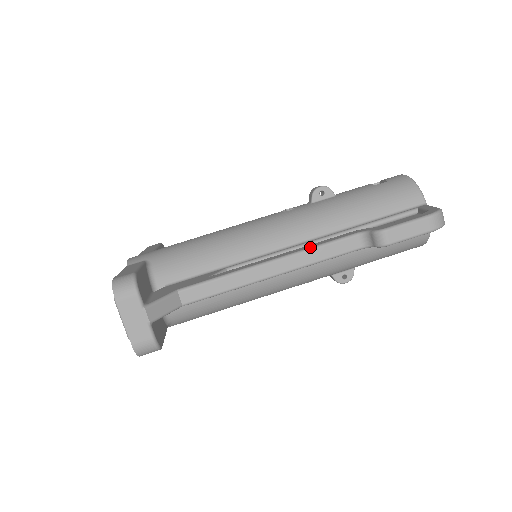
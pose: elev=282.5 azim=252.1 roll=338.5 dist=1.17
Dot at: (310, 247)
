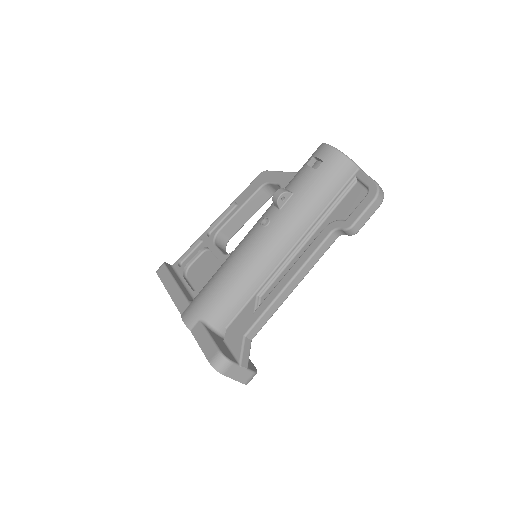
Dot at: (307, 259)
